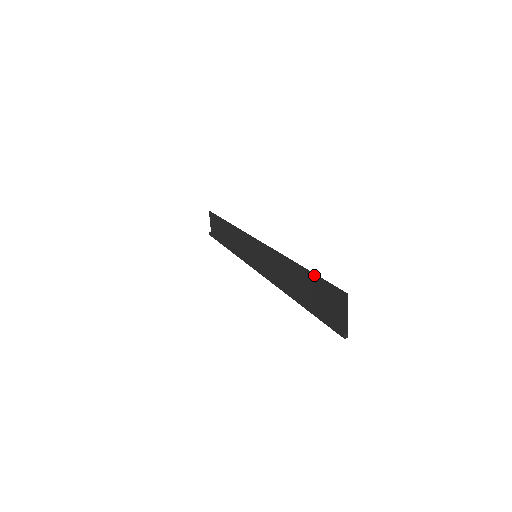
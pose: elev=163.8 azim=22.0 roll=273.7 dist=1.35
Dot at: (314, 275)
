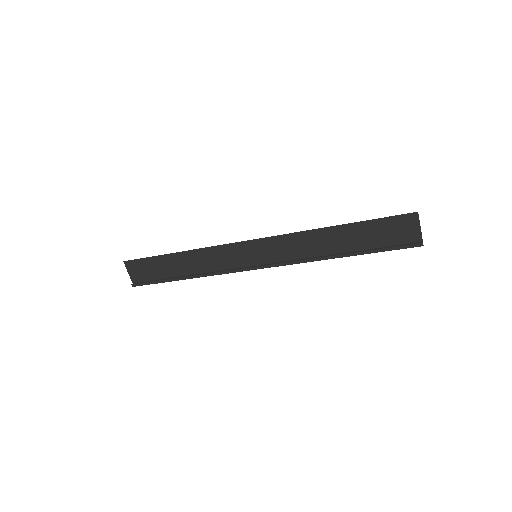
Dot at: (368, 221)
